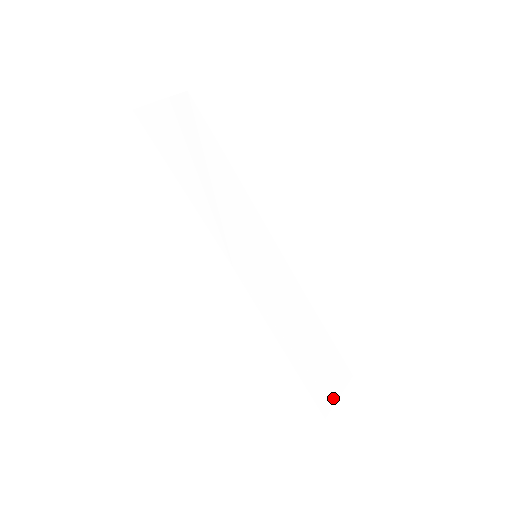
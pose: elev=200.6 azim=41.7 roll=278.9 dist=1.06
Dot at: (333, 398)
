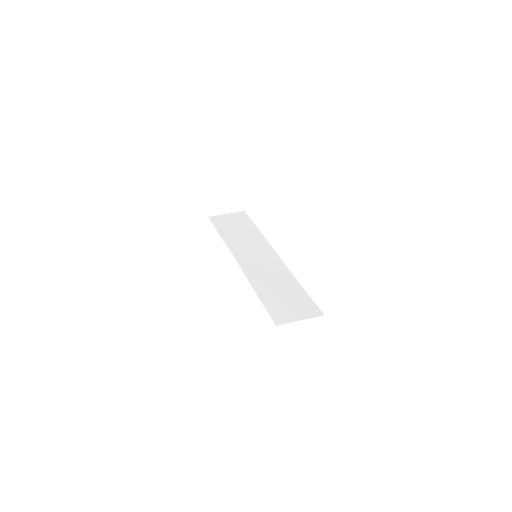
Dot at: (292, 319)
